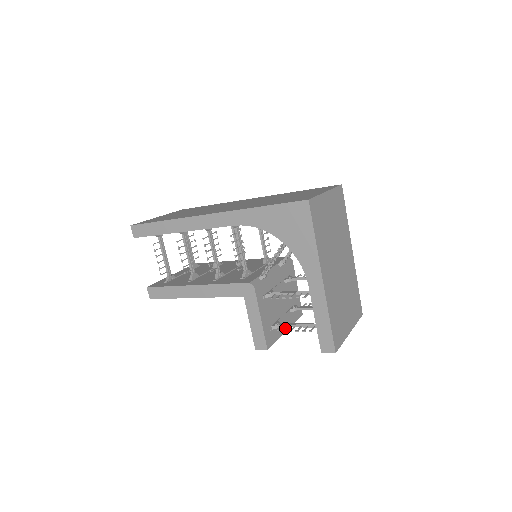
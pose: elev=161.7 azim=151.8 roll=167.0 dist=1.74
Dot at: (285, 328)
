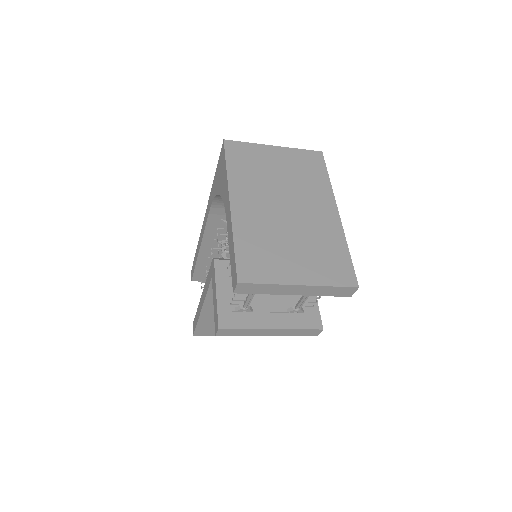
Dot at: (237, 299)
